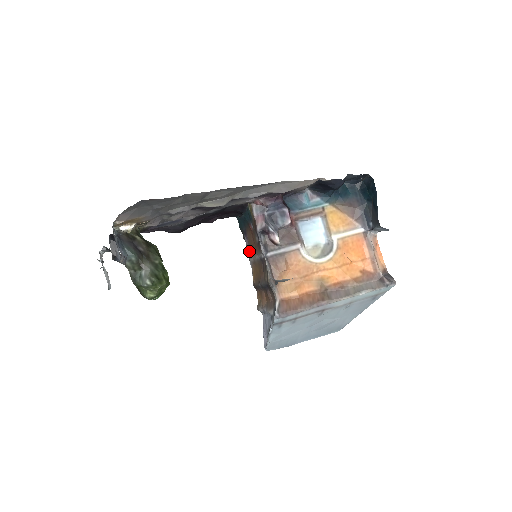
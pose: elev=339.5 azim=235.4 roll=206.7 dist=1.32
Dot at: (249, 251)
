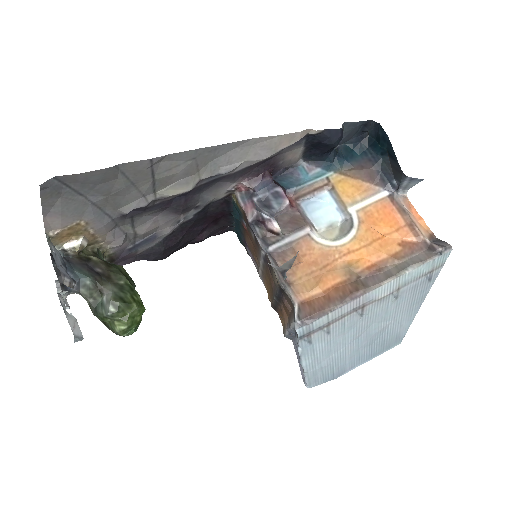
Dot at: (255, 264)
